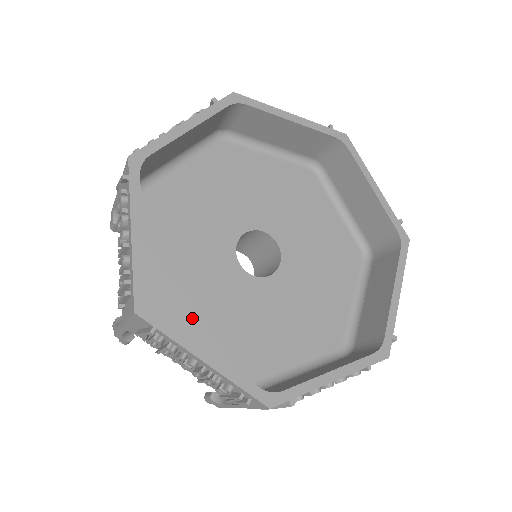
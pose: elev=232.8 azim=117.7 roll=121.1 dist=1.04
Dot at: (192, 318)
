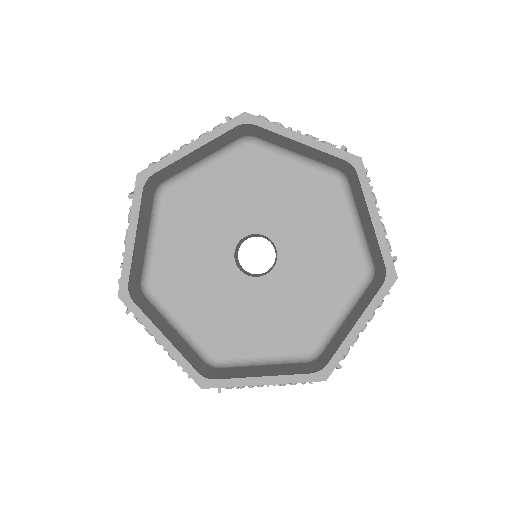
Dot at: (244, 339)
